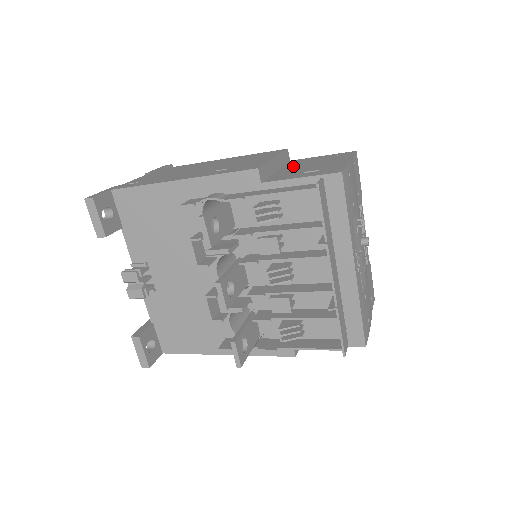
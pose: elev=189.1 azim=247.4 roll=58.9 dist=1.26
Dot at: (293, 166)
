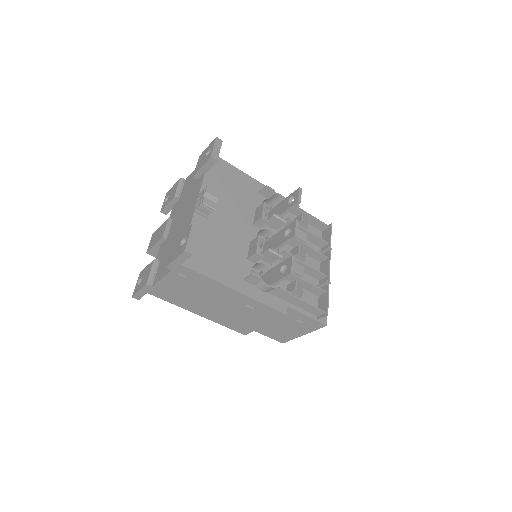
Dot at: occluded
